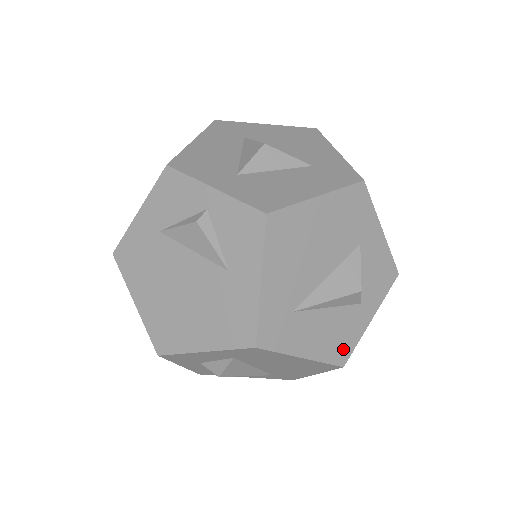
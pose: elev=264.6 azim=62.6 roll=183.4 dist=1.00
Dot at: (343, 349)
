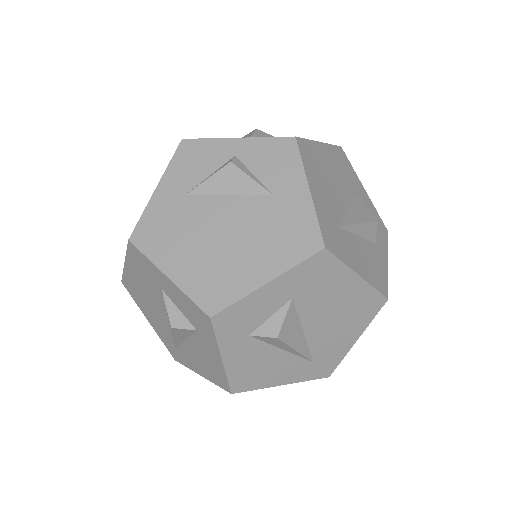
Dot at: (381, 281)
